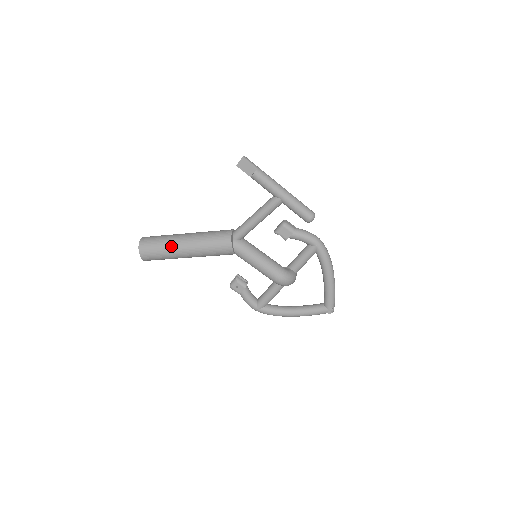
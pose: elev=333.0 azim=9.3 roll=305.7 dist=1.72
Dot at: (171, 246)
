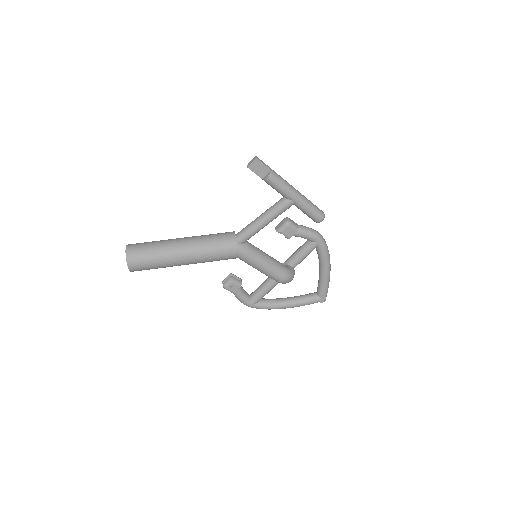
Dot at: (167, 255)
